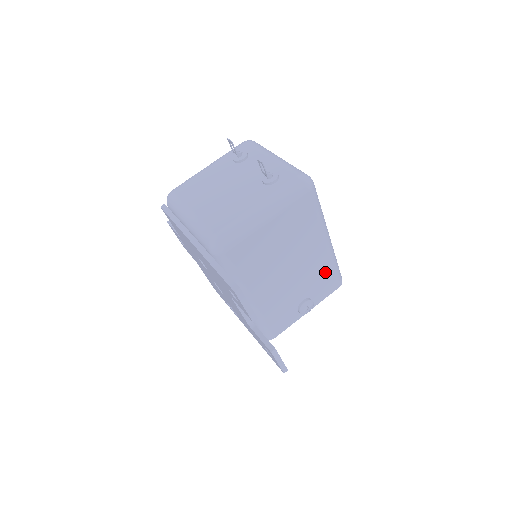
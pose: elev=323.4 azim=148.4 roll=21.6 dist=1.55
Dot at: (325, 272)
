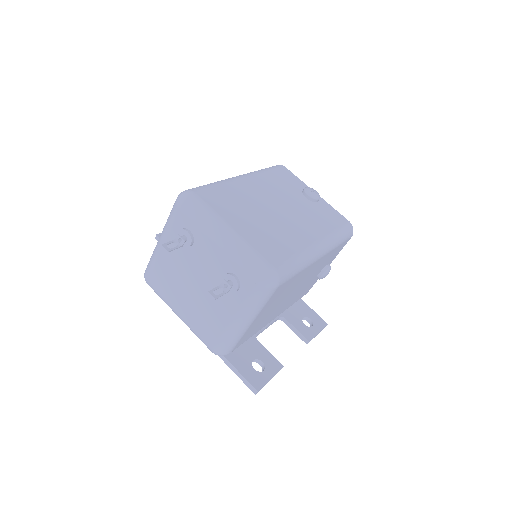
Dot at: (330, 255)
